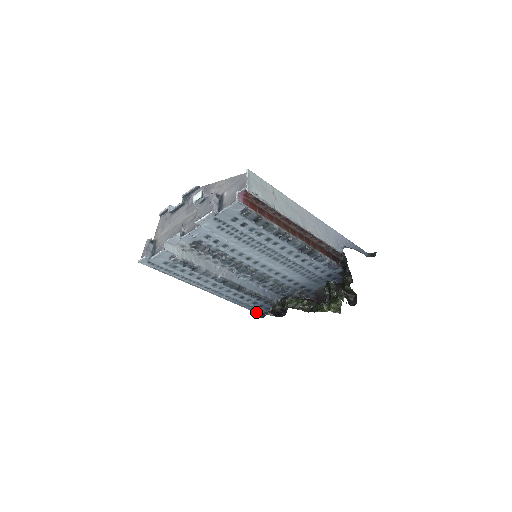
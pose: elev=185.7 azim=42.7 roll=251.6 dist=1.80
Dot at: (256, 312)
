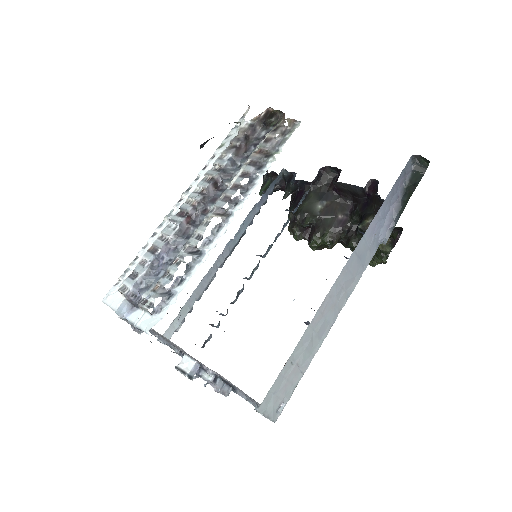
Dot at: occluded
